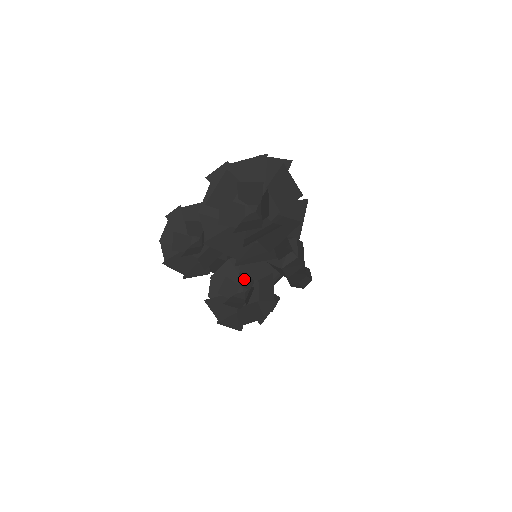
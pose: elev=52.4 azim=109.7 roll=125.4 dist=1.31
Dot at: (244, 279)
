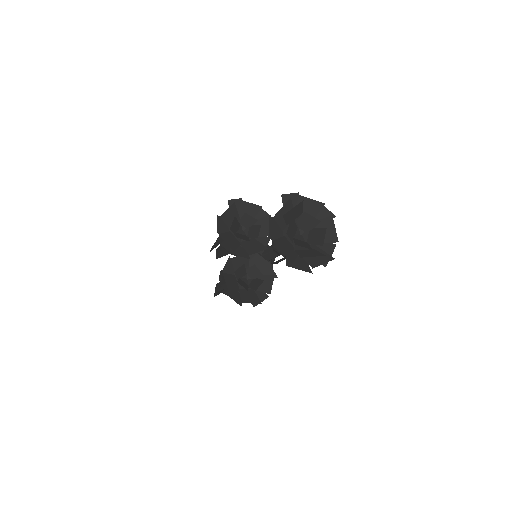
Dot at: (254, 270)
